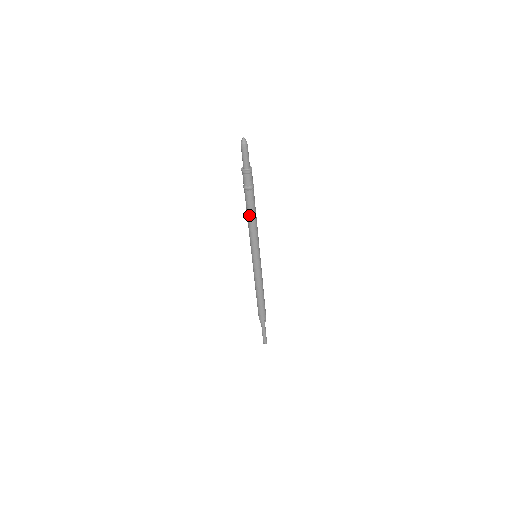
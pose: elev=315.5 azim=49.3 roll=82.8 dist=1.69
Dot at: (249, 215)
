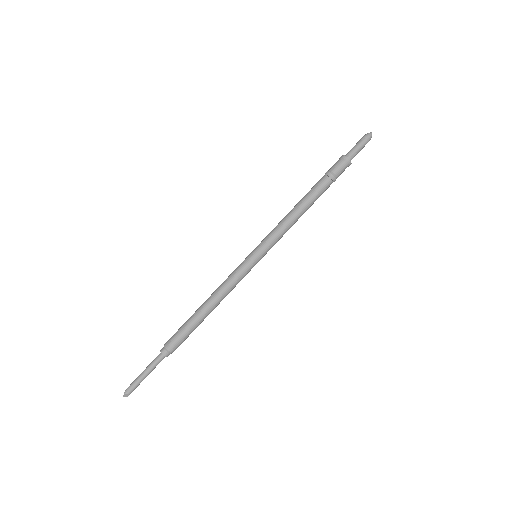
Dot at: (307, 205)
